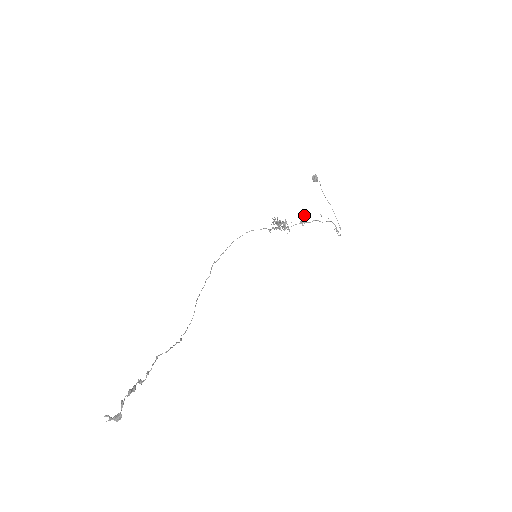
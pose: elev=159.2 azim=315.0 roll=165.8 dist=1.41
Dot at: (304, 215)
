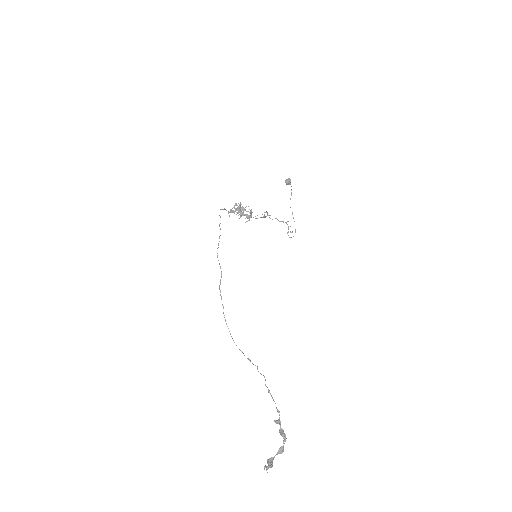
Dot at: occluded
